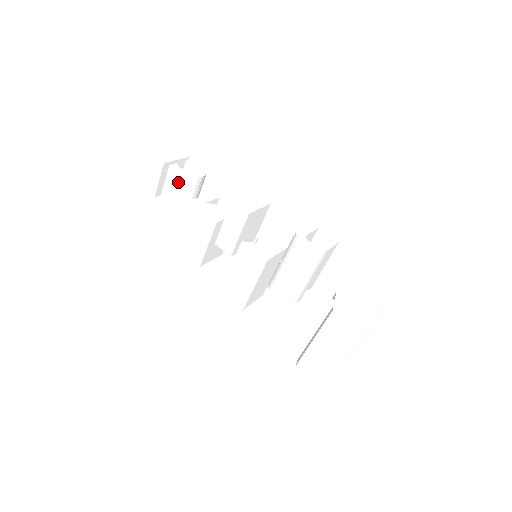
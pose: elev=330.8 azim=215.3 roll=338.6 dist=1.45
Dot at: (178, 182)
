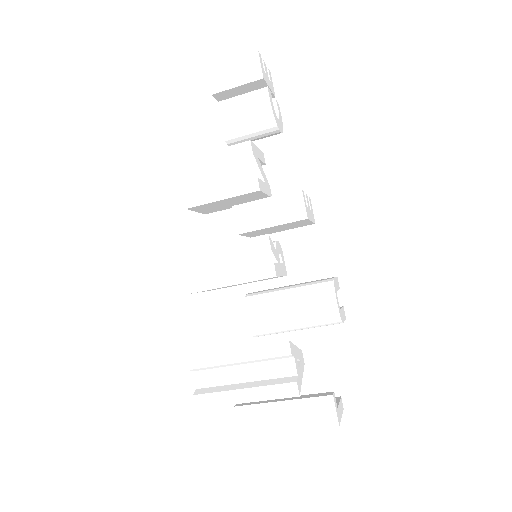
Dot at: (259, 111)
